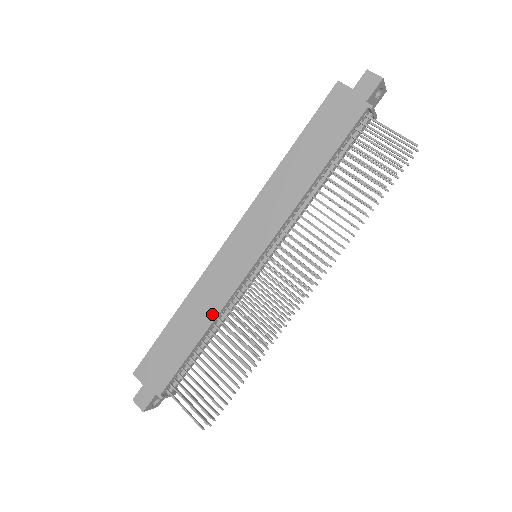
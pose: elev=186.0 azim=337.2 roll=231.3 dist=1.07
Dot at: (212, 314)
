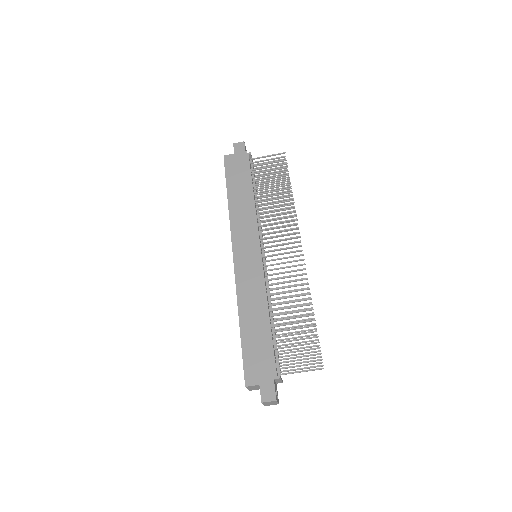
Dot at: (263, 298)
